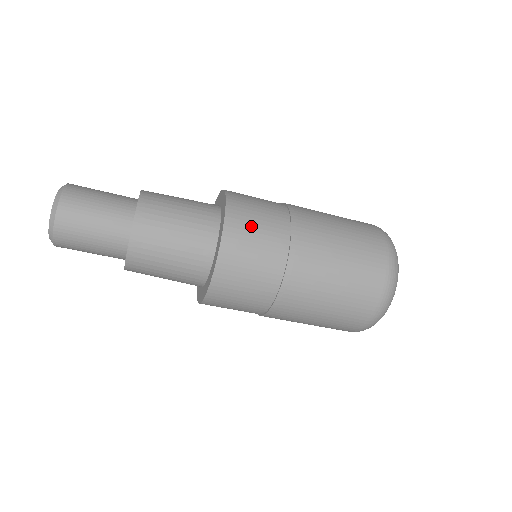
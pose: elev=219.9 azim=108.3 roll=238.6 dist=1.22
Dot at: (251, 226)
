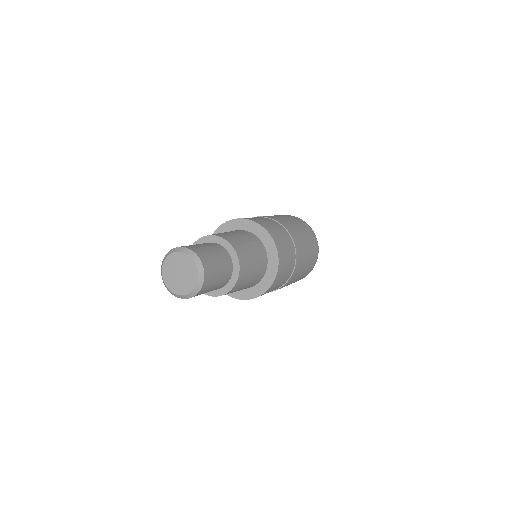
Dot at: occluded
